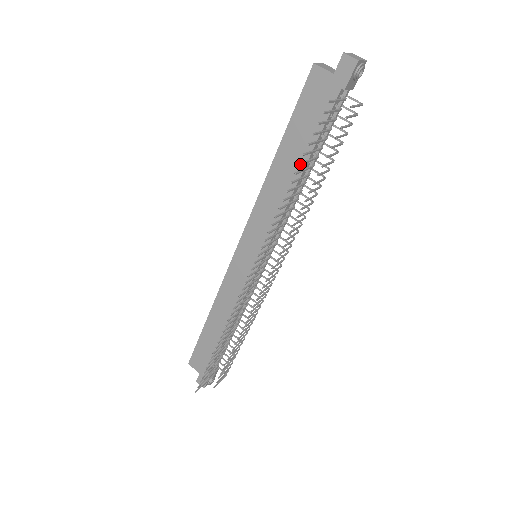
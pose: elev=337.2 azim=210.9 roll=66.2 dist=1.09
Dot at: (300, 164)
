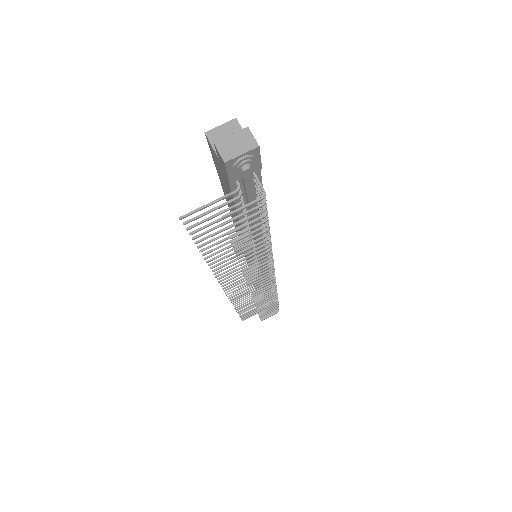
Dot at: (199, 247)
